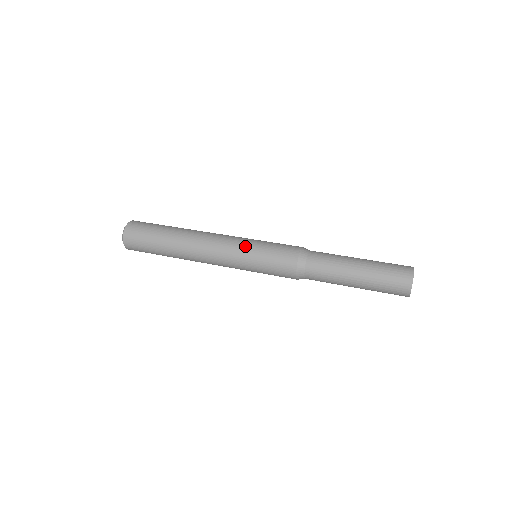
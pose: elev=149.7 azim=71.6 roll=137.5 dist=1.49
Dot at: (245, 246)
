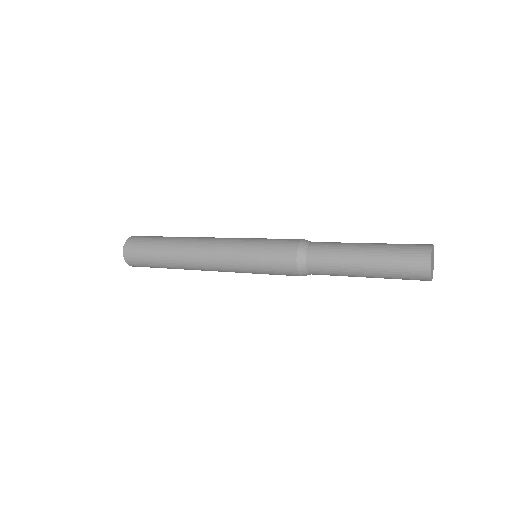
Dot at: occluded
